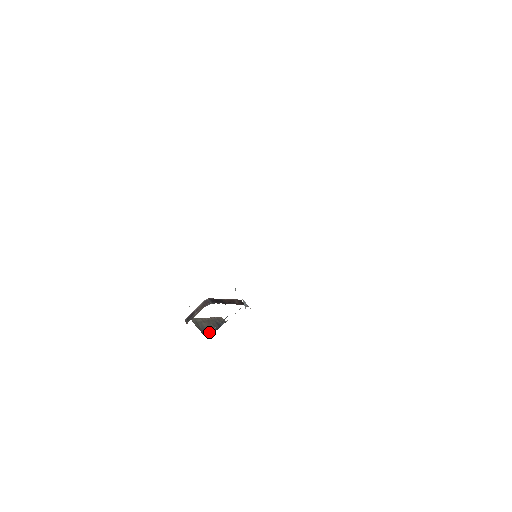
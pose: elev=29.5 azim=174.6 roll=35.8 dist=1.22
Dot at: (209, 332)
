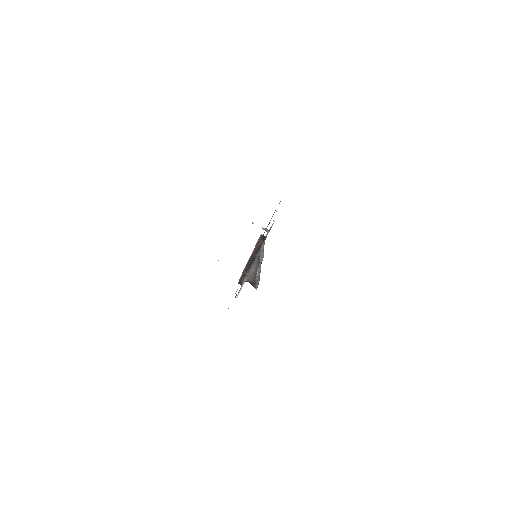
Dot at: (256, 284)
